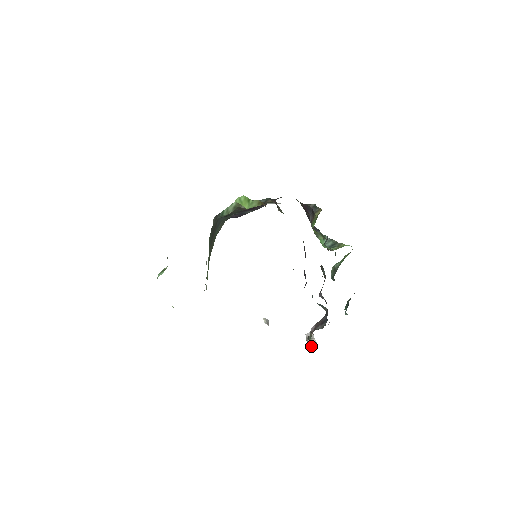
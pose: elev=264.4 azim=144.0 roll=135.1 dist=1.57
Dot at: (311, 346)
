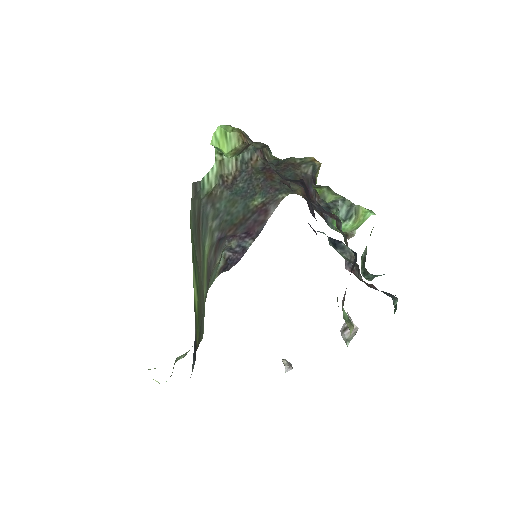
Dot at: (347, 318)
